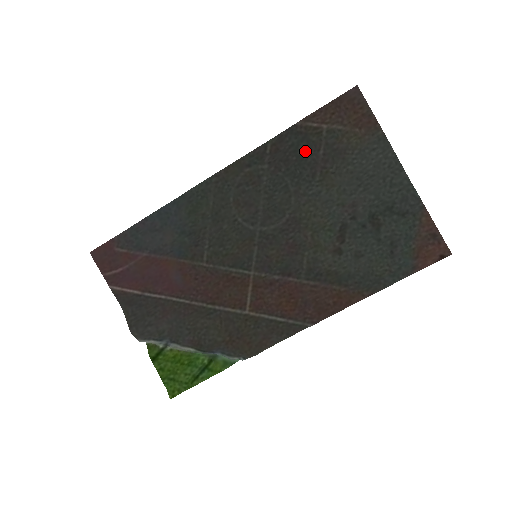
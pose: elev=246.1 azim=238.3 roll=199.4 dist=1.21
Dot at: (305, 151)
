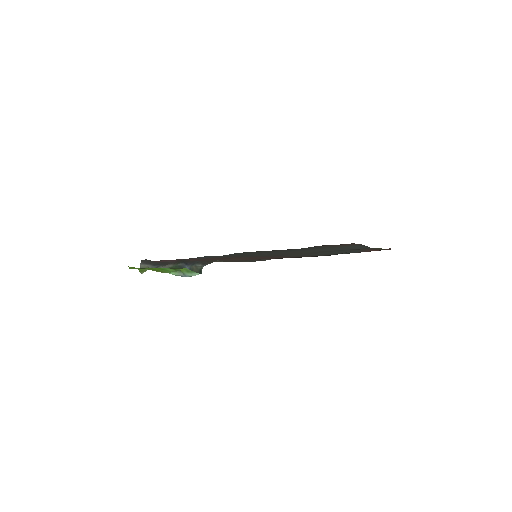
Dot at: occluded
